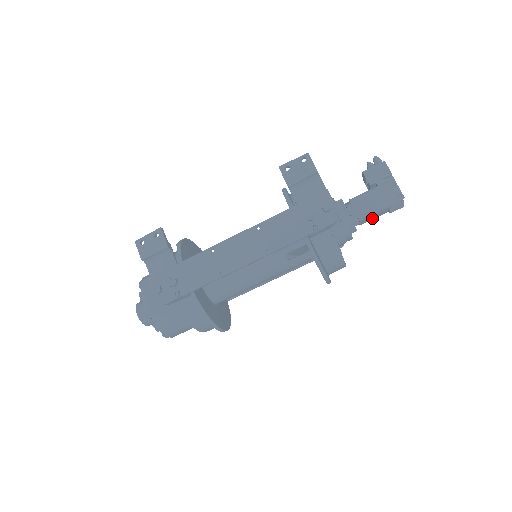
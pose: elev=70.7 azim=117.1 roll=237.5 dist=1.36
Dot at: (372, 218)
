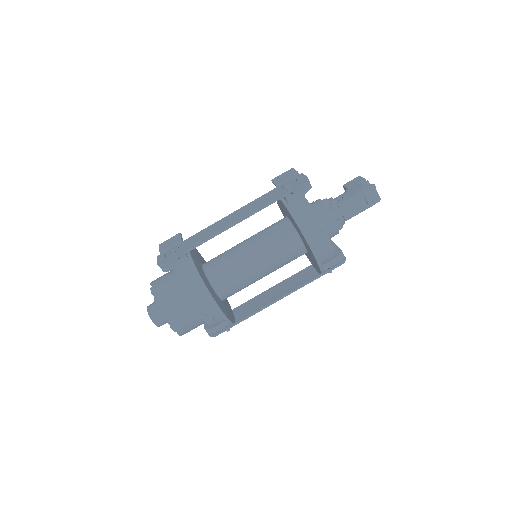
Dot at: (353, 210)
